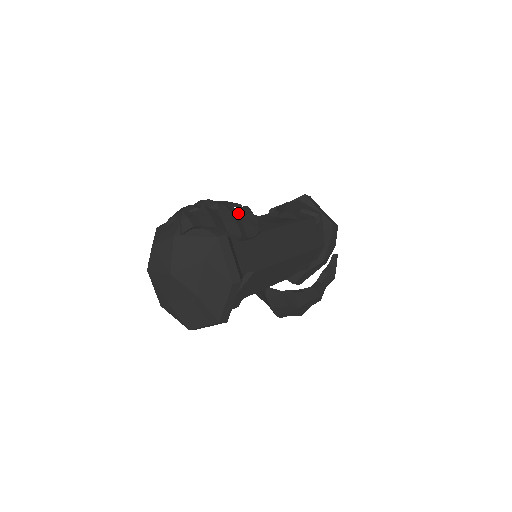
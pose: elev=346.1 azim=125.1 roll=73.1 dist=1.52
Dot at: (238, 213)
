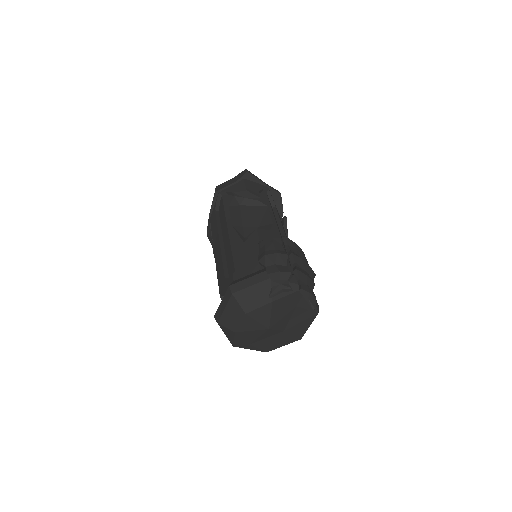
Dot at: (296, 252)
